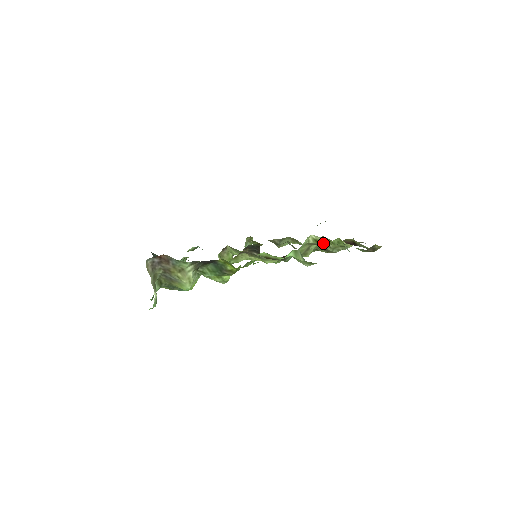
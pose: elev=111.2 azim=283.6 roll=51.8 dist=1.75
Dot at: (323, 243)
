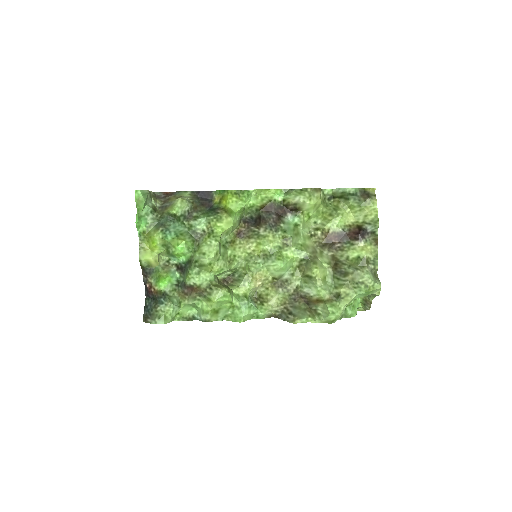
Dot at: (326, 235)
